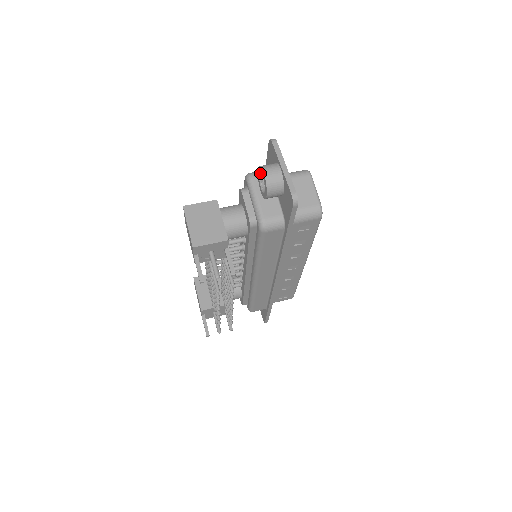
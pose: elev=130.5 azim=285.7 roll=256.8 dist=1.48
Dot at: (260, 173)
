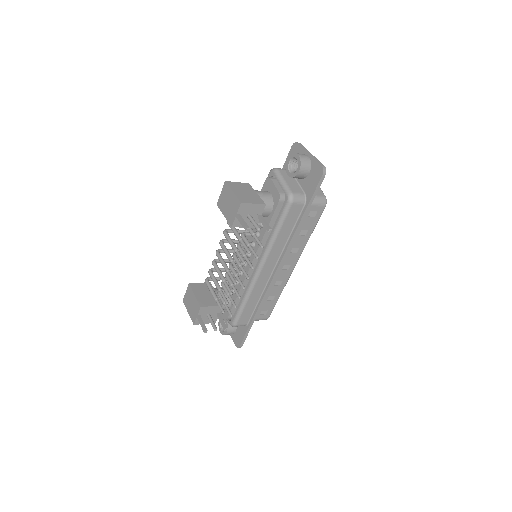
Dot at: (290, 160)
